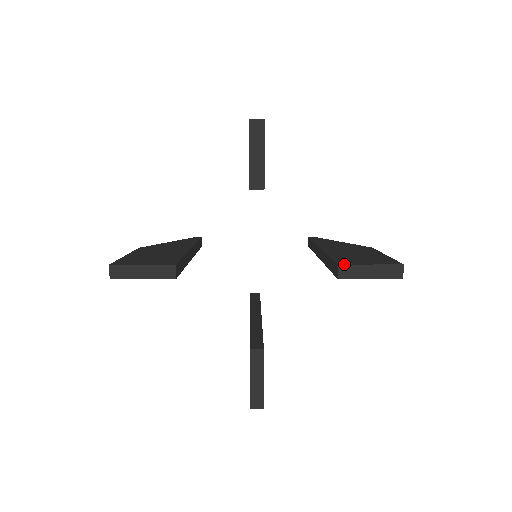
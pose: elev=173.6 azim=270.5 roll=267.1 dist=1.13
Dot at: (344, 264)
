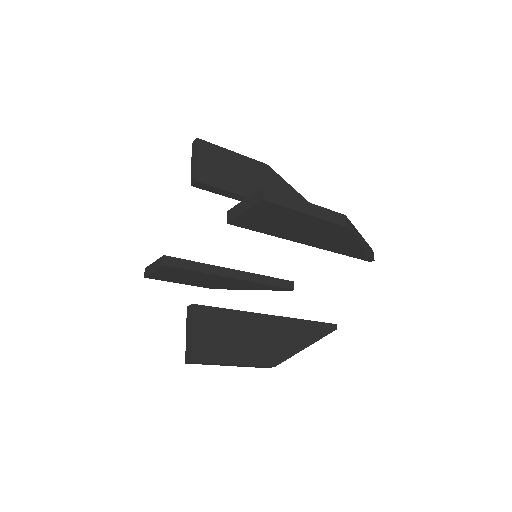
Dot at: (230, 209)
